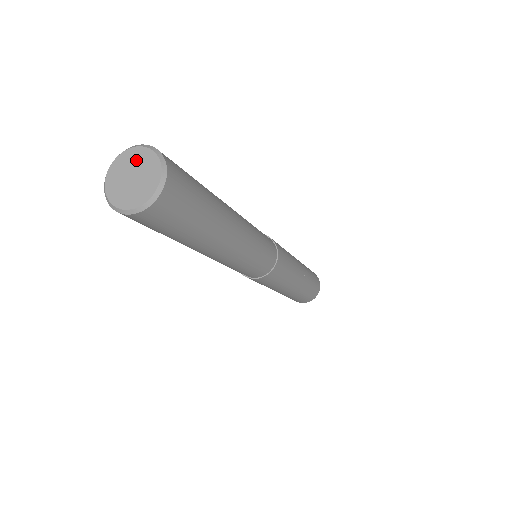
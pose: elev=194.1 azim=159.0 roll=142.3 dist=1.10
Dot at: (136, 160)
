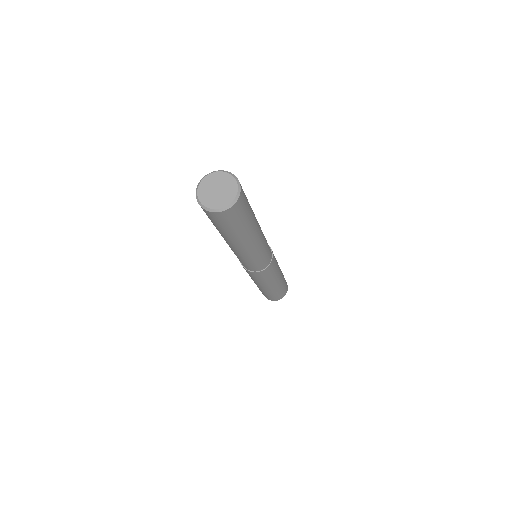
Dot at: (227, 184)
